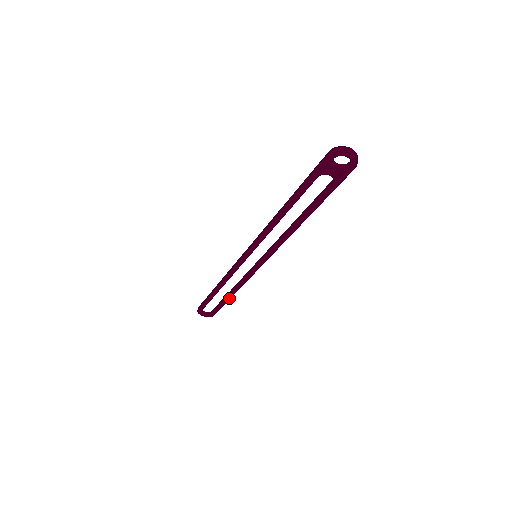
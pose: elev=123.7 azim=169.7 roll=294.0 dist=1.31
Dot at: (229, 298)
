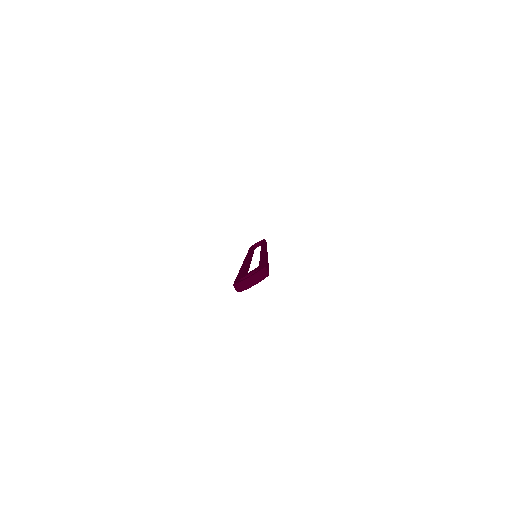
Dot at: occluded
